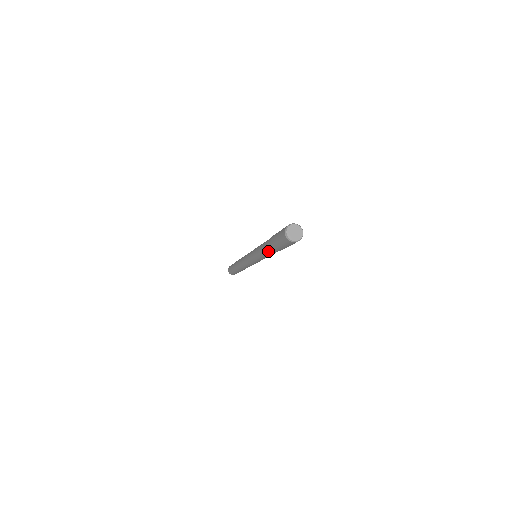
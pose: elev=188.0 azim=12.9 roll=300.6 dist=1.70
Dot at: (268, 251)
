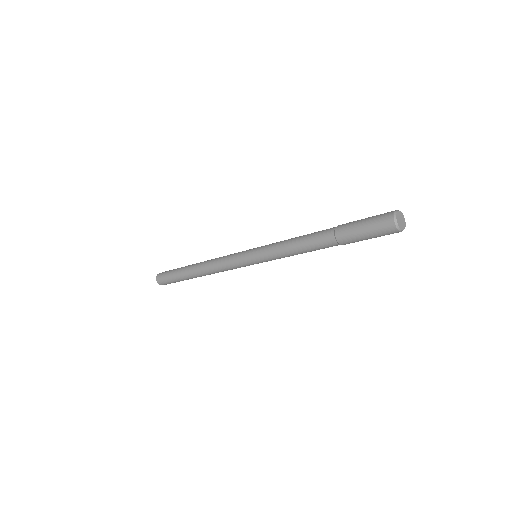
Dot at: (321, 248)
